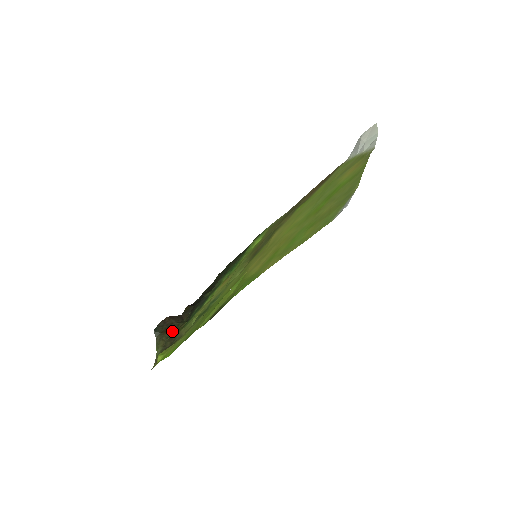
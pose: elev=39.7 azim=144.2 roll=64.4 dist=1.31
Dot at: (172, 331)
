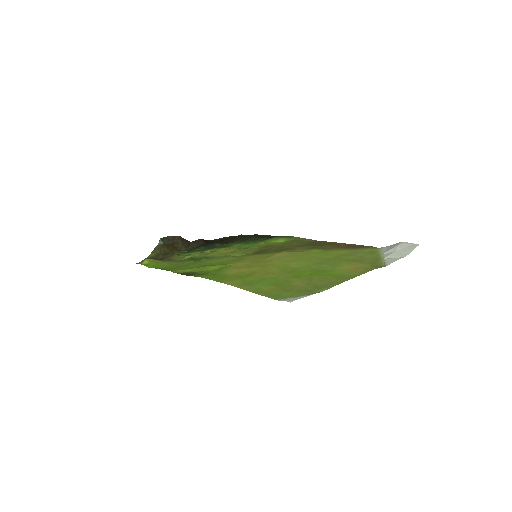
Dot at: (172, 249)
